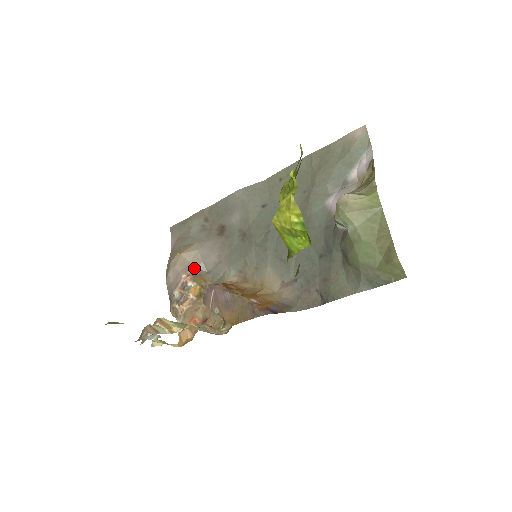
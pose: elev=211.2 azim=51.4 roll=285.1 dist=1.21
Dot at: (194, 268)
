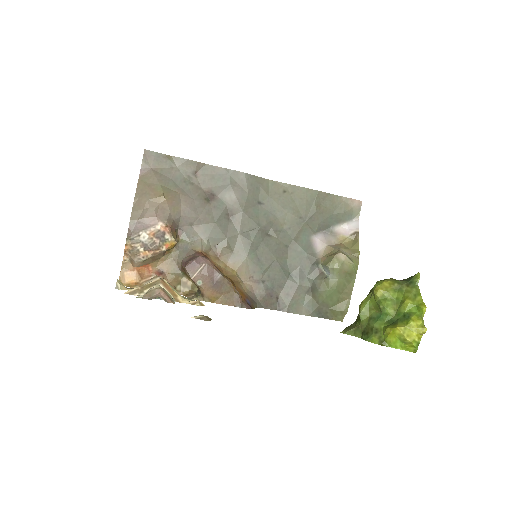
Dot at: (172, 219)
